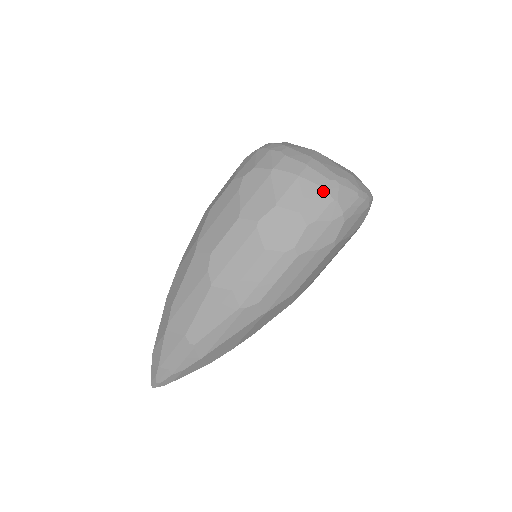
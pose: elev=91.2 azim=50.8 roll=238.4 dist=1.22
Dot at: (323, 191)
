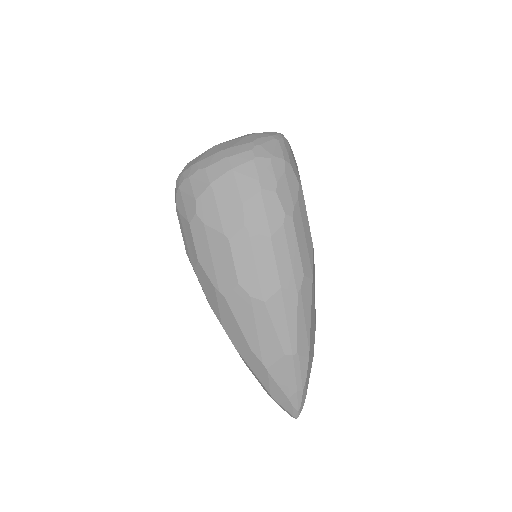
Dot at: (258, 160)
